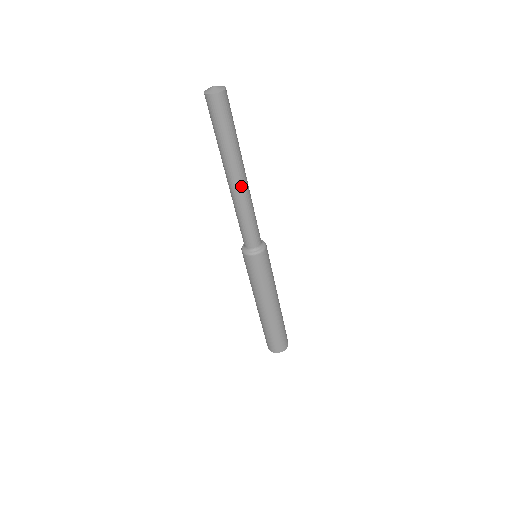
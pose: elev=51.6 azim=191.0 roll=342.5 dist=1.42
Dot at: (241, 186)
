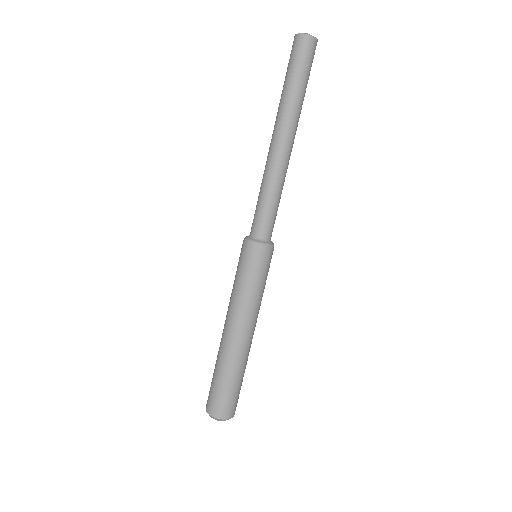
Dot at: (287, 150)
